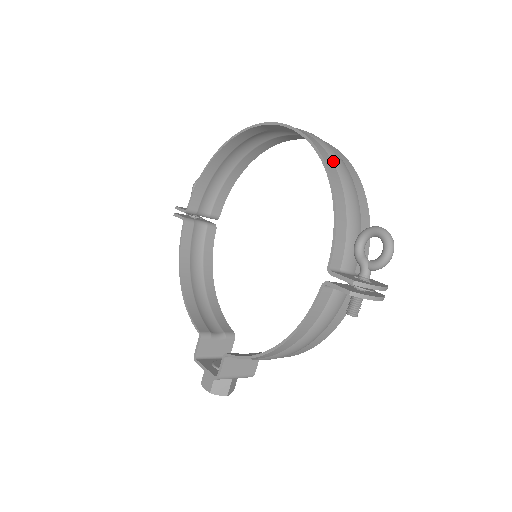
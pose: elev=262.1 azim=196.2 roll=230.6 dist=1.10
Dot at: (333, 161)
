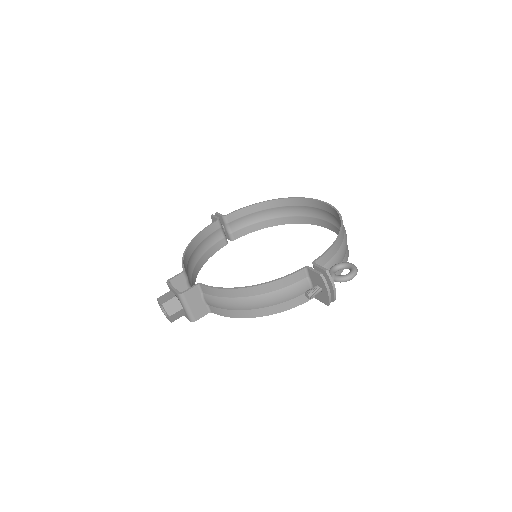
Dot at: occluded
